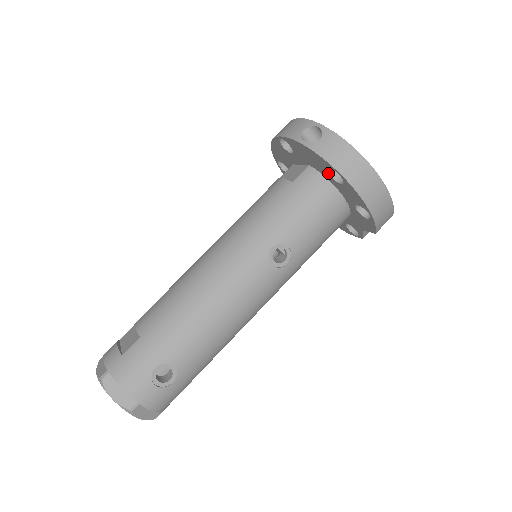
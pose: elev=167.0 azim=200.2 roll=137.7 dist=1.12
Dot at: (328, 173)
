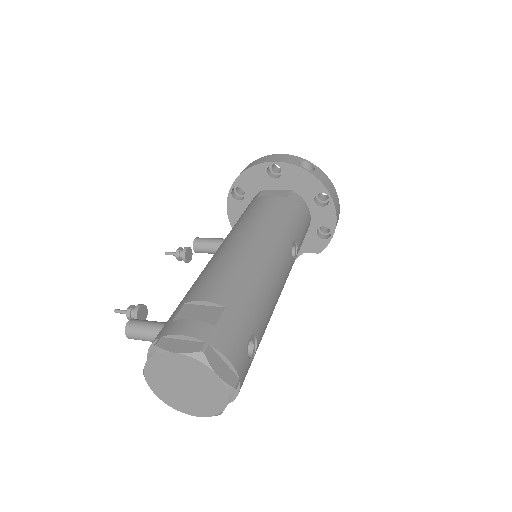
Dot at: (313, 197)
